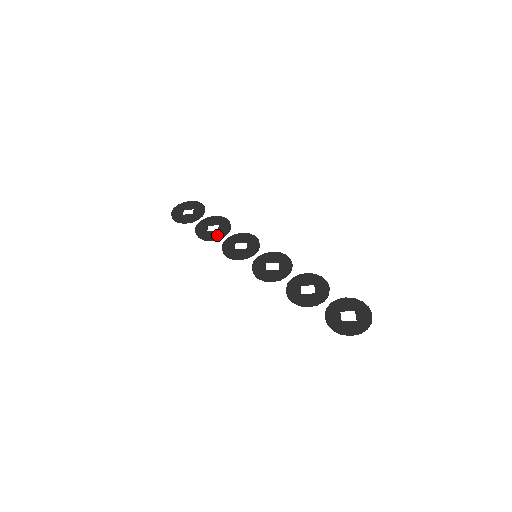
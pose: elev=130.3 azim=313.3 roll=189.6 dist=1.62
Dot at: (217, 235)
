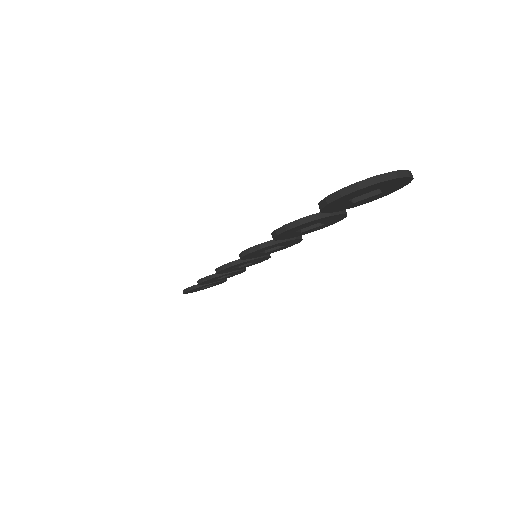
Dot at: occluded
